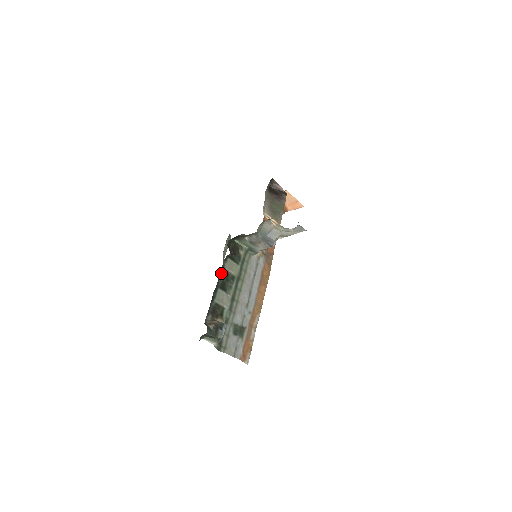
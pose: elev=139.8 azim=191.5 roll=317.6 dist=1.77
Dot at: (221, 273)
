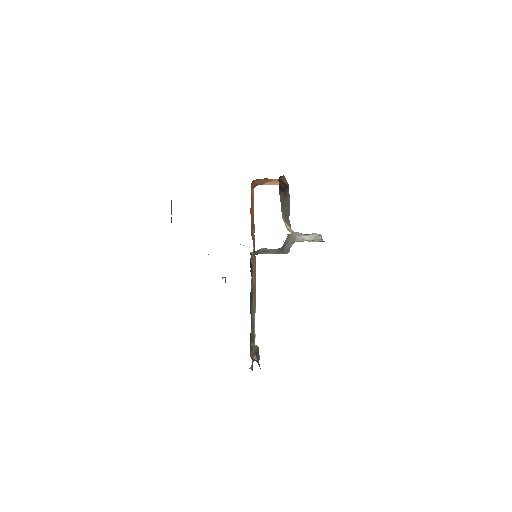
Dot at: occluded
